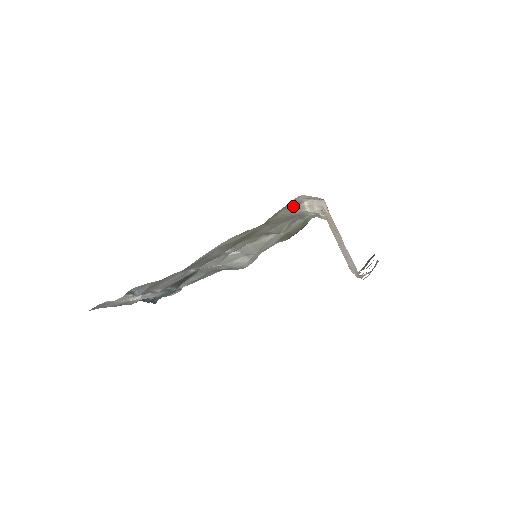
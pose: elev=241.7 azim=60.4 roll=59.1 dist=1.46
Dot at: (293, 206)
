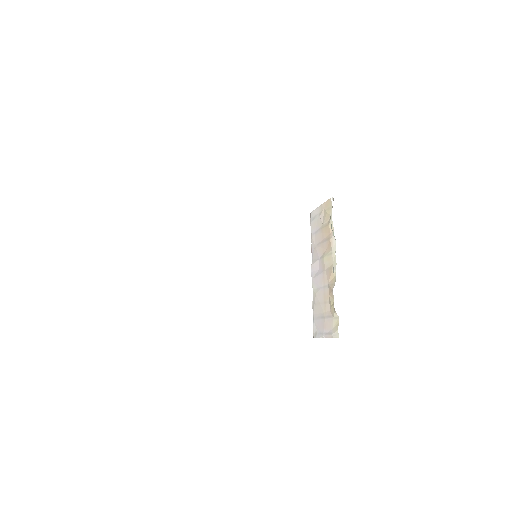
Dot at: occluded
